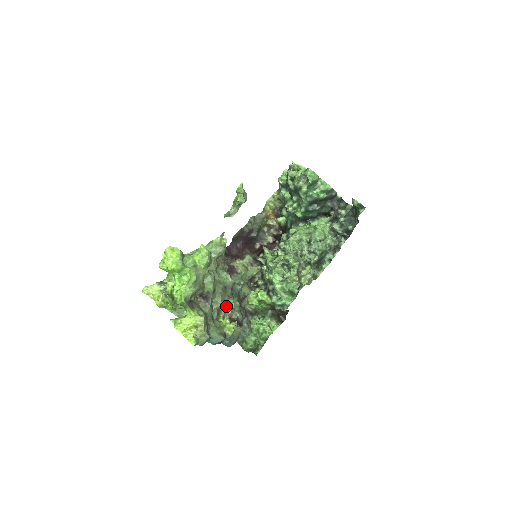
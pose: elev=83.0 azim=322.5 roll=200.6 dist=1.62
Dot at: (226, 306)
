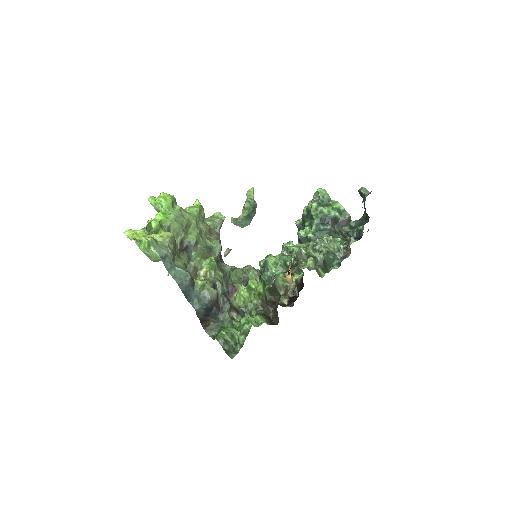
Dot at: (206, 267)
